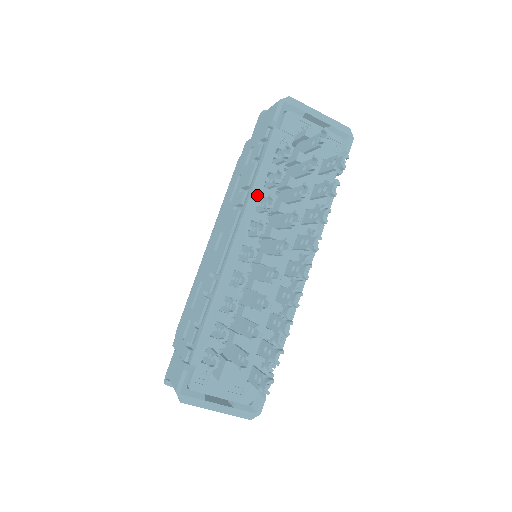
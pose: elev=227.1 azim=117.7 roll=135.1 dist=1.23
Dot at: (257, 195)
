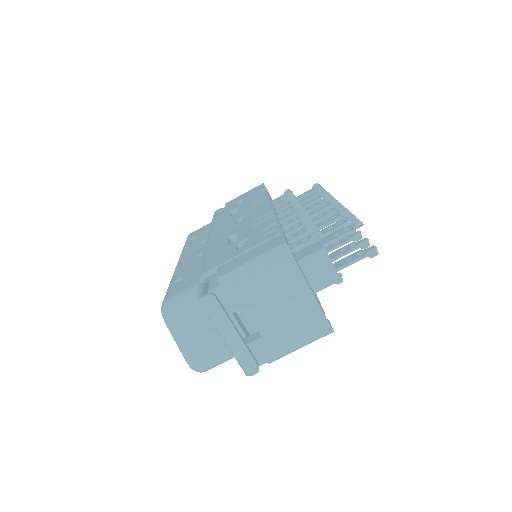
Dot at: occluded
